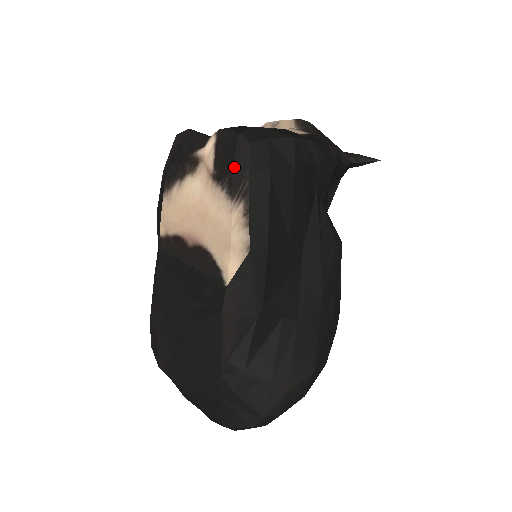
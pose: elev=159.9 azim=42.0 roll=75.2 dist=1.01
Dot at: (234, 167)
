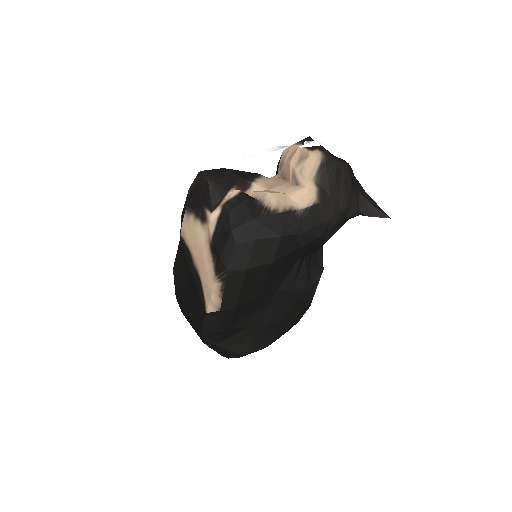
Dot at: (221, 257)
